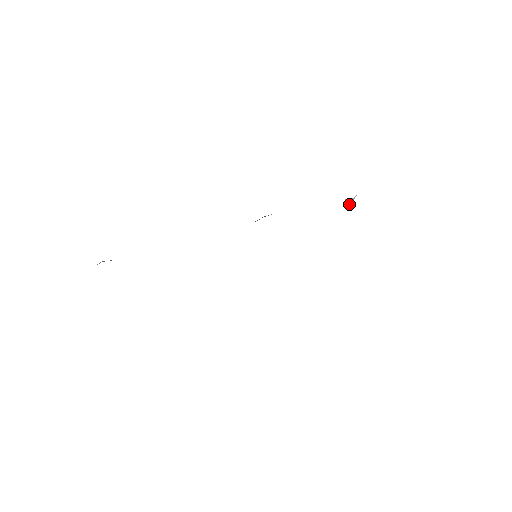
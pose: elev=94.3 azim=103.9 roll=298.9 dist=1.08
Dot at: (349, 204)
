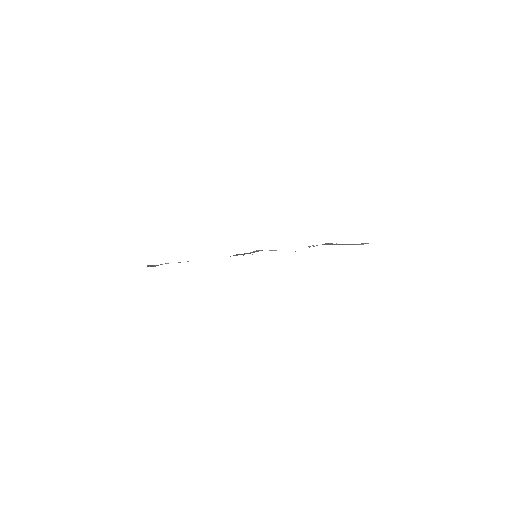
Dot at: occluded
